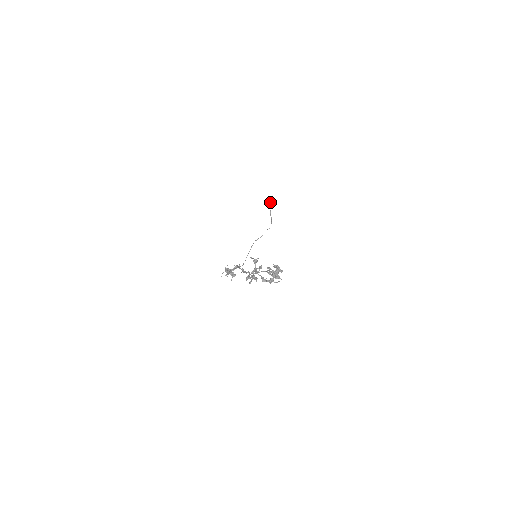
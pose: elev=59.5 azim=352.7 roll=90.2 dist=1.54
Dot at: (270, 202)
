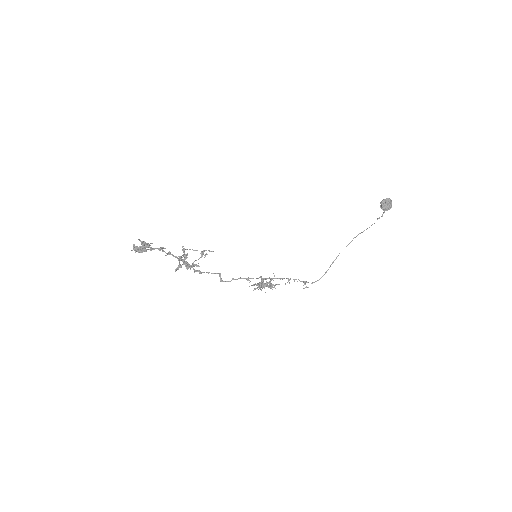
Dot at: occluded
